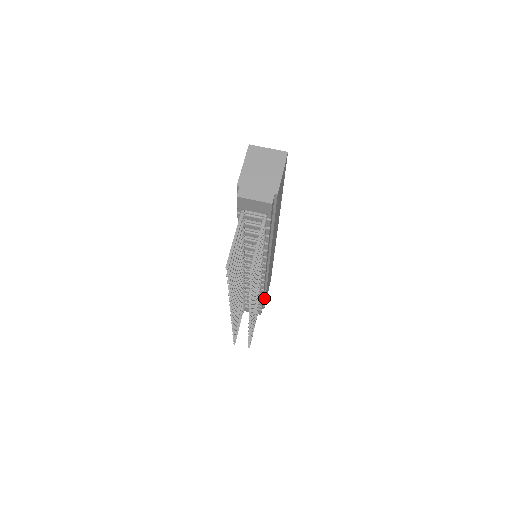
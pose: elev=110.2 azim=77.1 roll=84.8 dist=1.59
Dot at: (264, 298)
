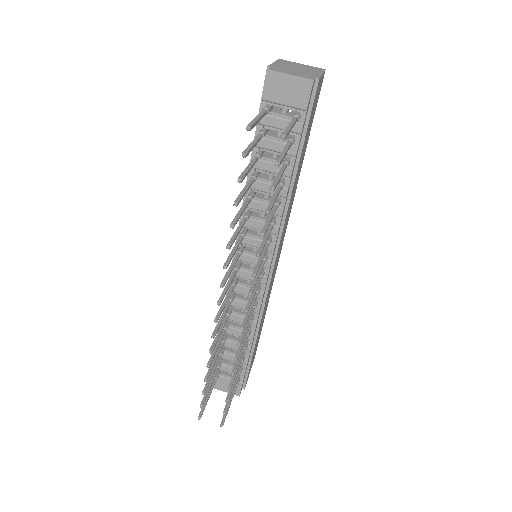
Dot at: (250, 358)
